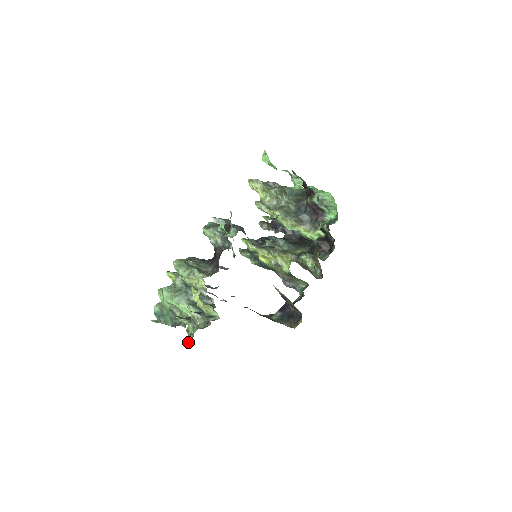
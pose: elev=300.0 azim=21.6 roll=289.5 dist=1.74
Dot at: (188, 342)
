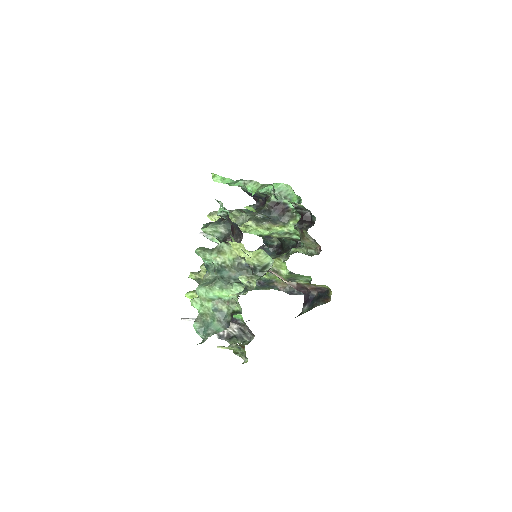
Dot at: (244, 361)
